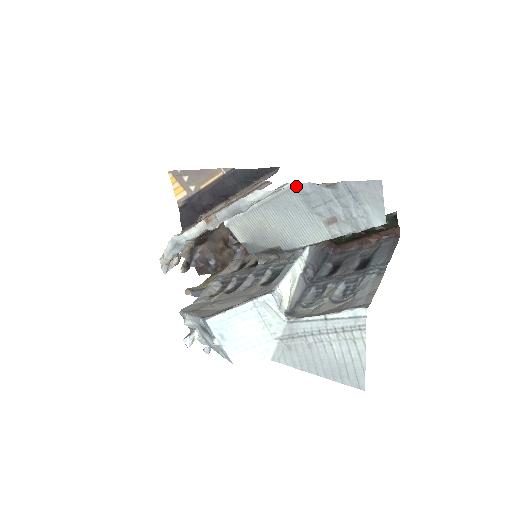
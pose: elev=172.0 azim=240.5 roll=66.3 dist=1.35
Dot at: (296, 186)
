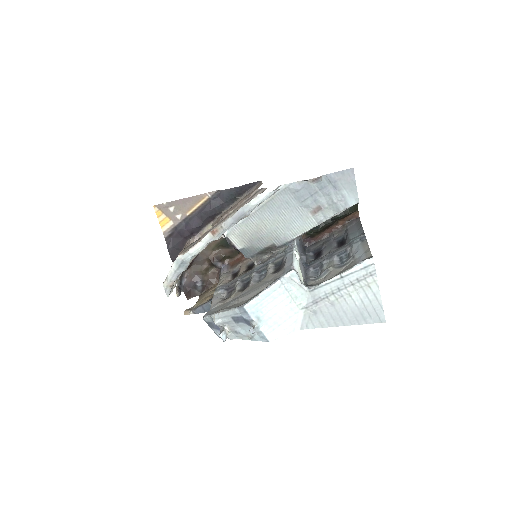
Dot at: (288, 186)
